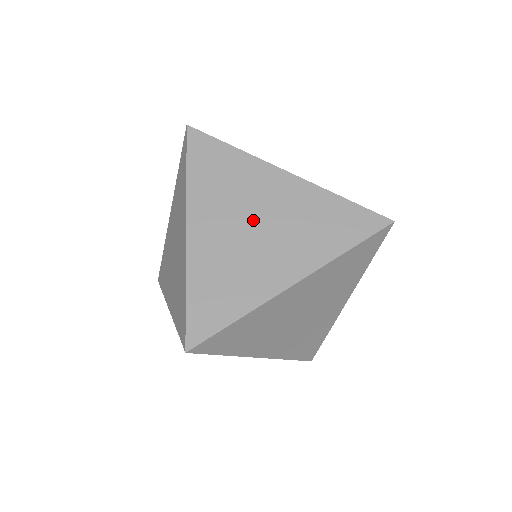
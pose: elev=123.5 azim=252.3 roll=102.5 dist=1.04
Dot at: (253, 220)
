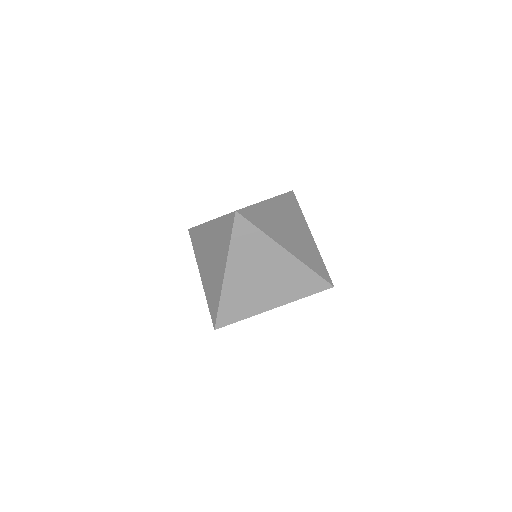
Dot at: (261, 275)
